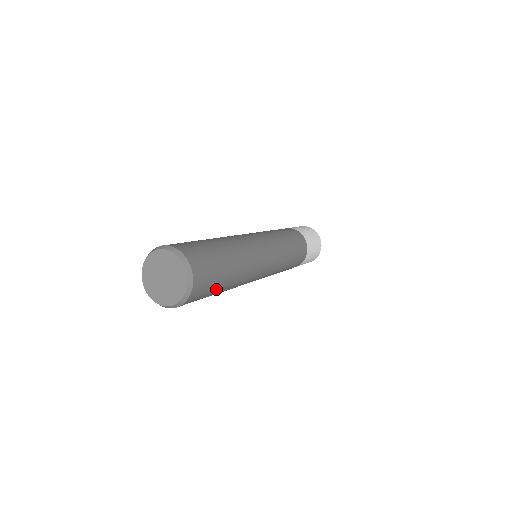
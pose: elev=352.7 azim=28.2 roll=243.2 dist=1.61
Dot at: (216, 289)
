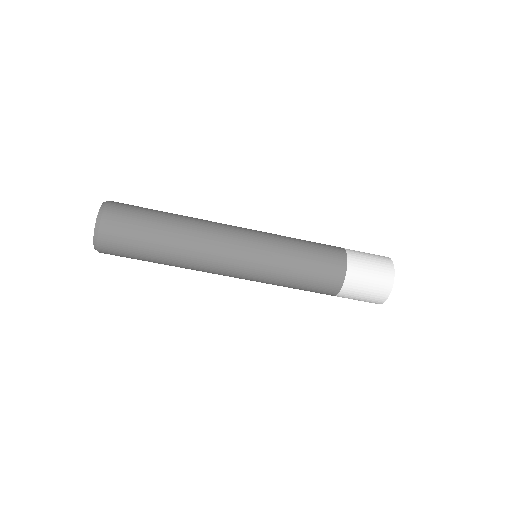
Dot at: (151, 211)
